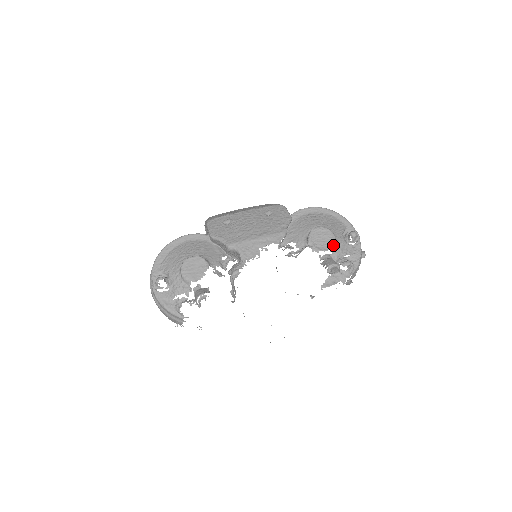
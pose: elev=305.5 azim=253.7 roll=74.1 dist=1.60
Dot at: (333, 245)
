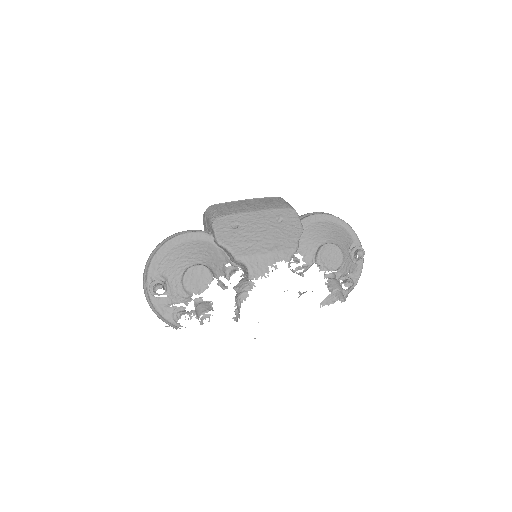
Dot at: (340, 265)
